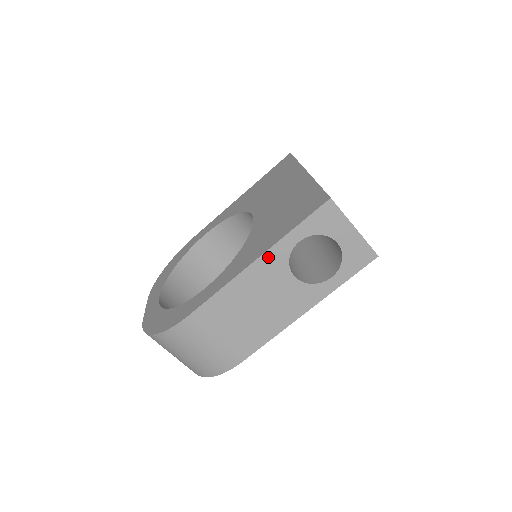
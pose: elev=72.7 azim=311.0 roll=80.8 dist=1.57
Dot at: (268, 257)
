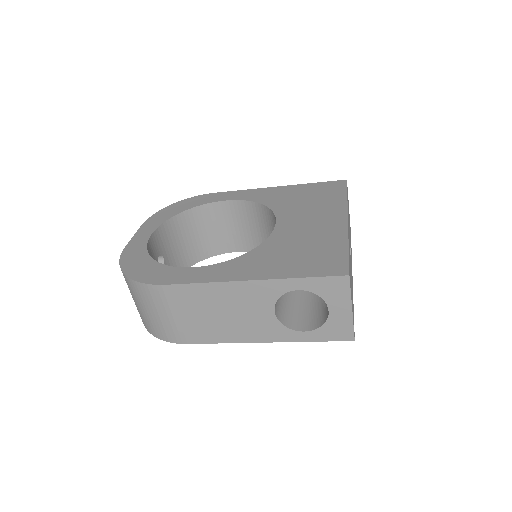
Dot at: (263, 285)
